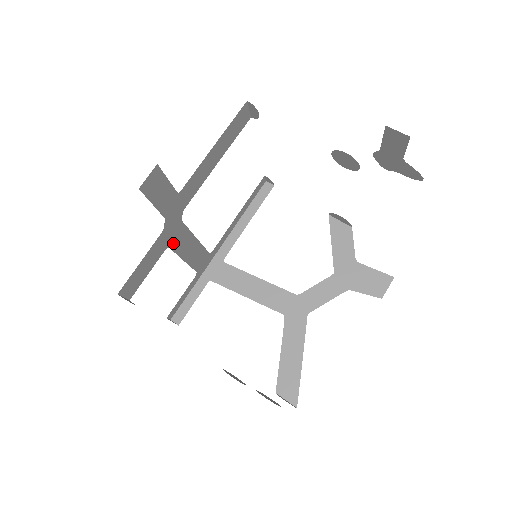
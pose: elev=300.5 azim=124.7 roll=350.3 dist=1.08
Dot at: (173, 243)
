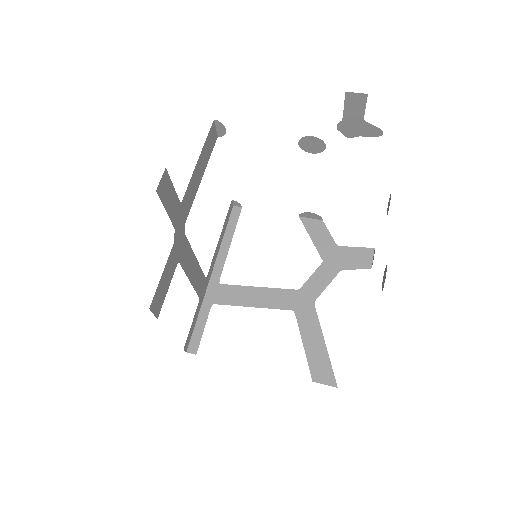
Dot at: (181, 259)
